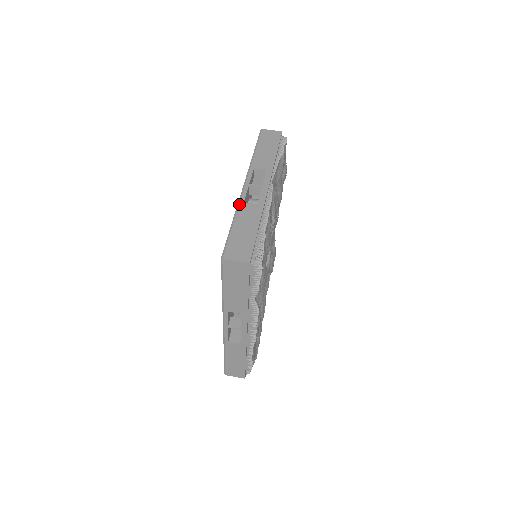
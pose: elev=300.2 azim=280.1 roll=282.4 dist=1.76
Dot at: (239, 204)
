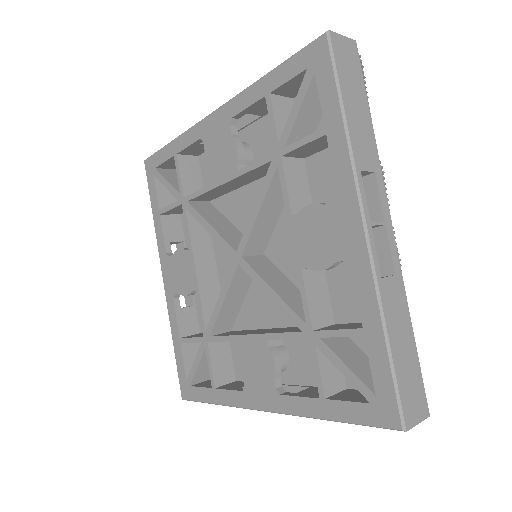
Dot at: (243, 90)
